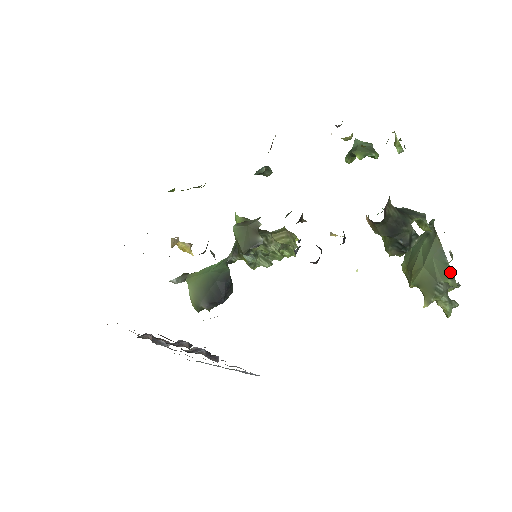
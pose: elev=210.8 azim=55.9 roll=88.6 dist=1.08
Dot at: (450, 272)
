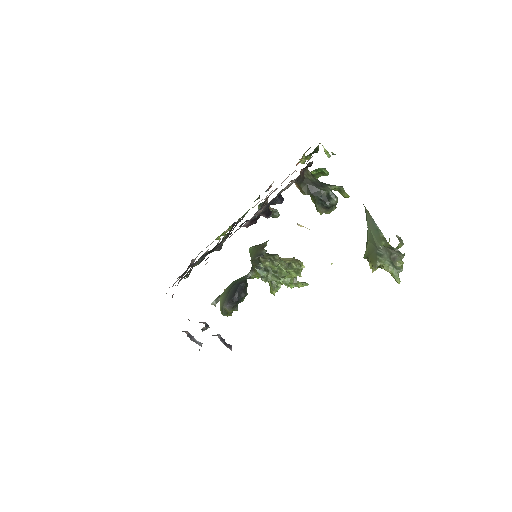
Dot at: (382, 235)
